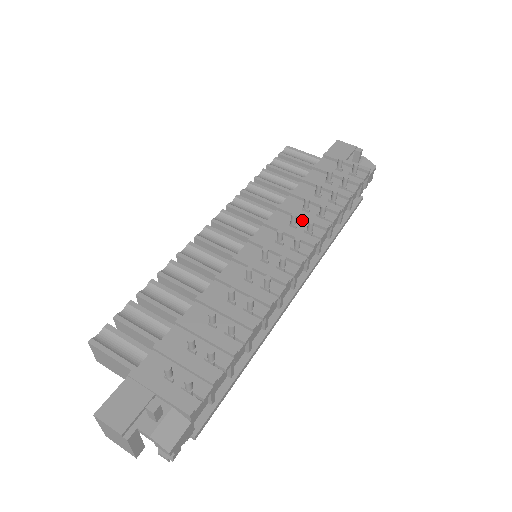
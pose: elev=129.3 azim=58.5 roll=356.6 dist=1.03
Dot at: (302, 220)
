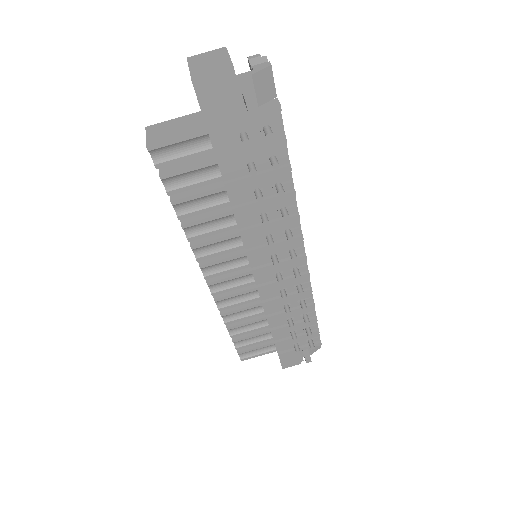
Dot at: (271, 226)
